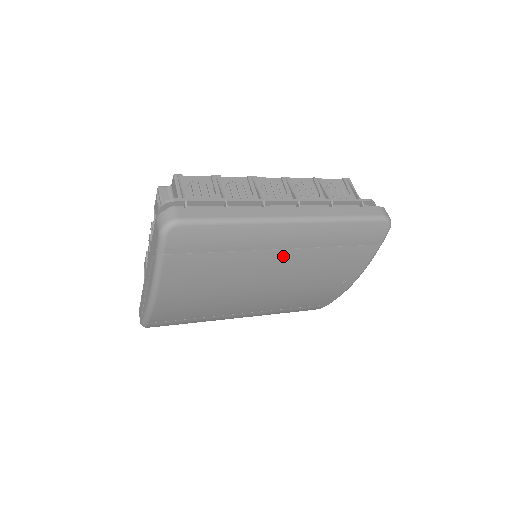
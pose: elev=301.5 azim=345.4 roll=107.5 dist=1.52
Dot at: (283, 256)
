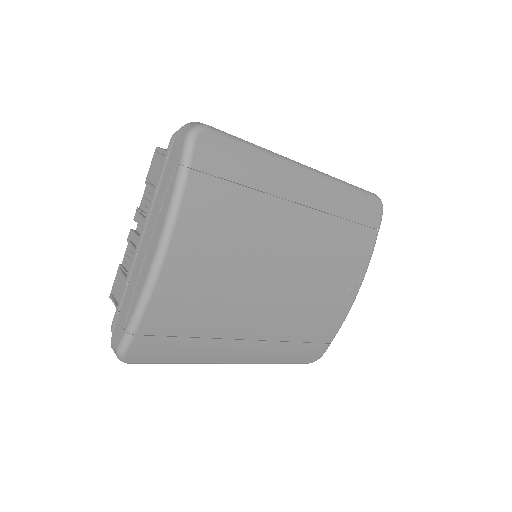
Dot at: (301, 217)
